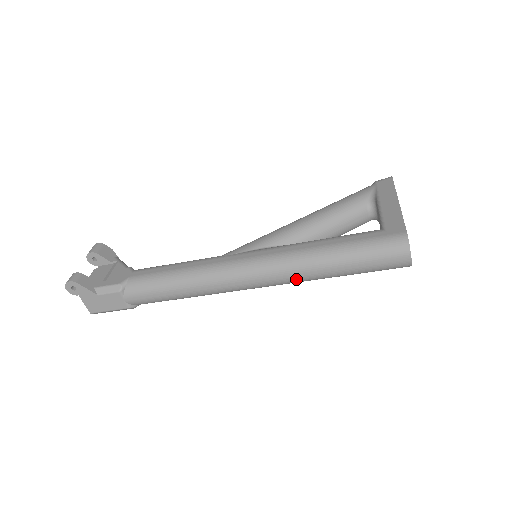
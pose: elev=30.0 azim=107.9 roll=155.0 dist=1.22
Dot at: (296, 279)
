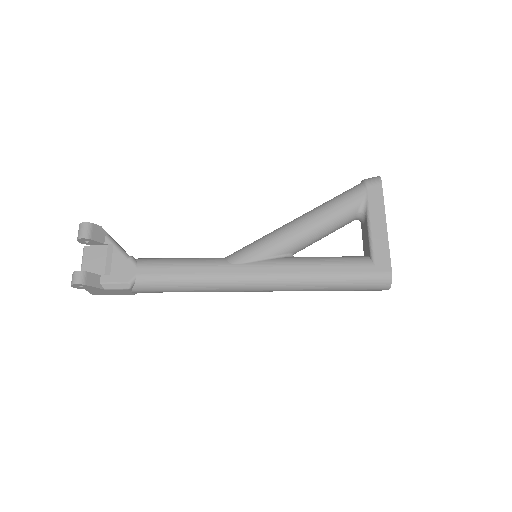
Dot at: occluded
